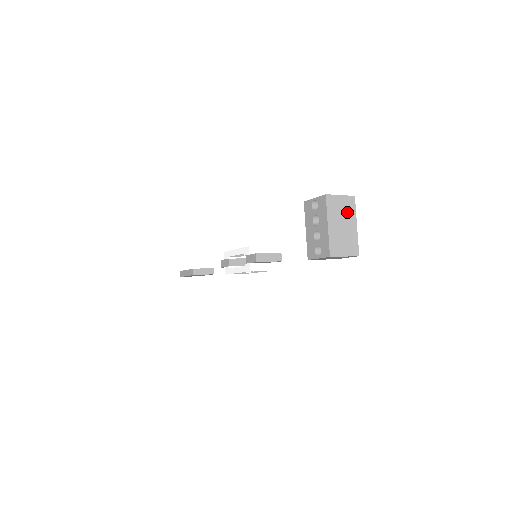
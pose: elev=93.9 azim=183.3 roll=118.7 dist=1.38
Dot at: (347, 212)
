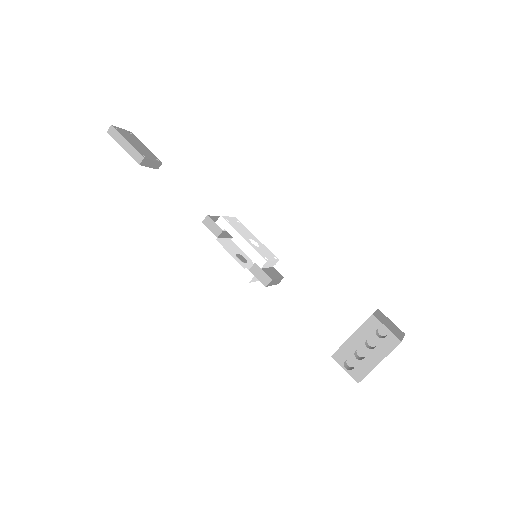
Dot at: occluded
